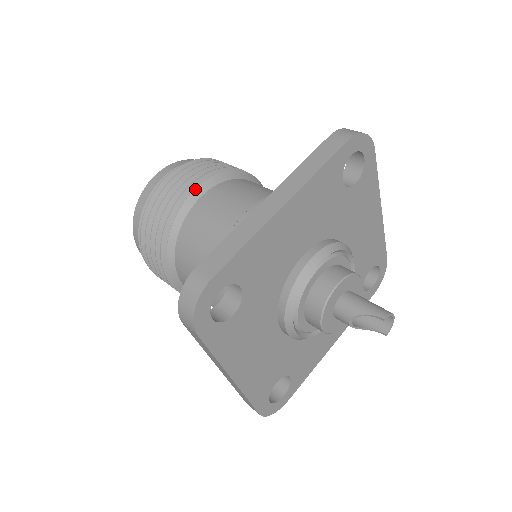
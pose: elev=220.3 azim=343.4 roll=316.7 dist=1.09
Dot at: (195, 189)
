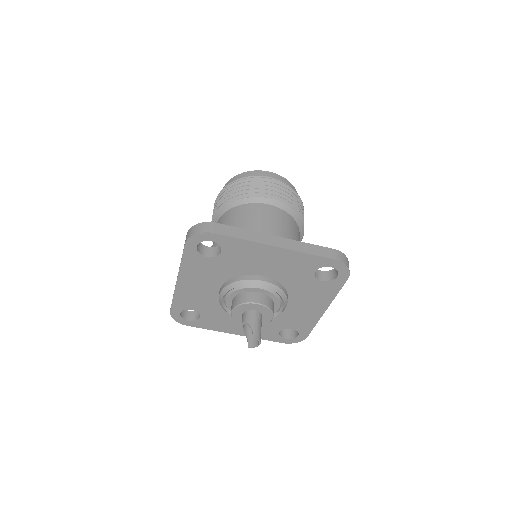
Dot at: (269, 198)
